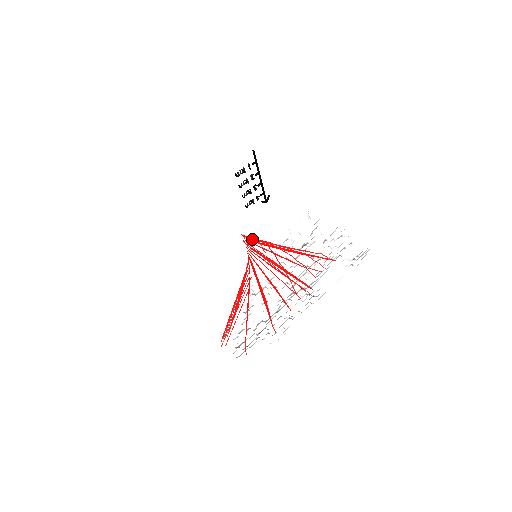
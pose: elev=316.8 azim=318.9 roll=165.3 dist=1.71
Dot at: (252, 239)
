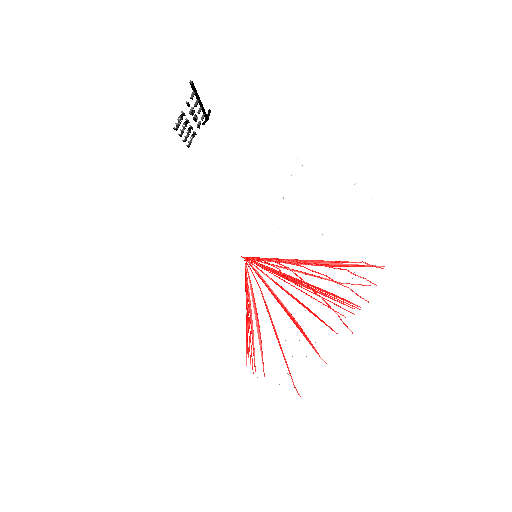
Dot at: (259, 258)
